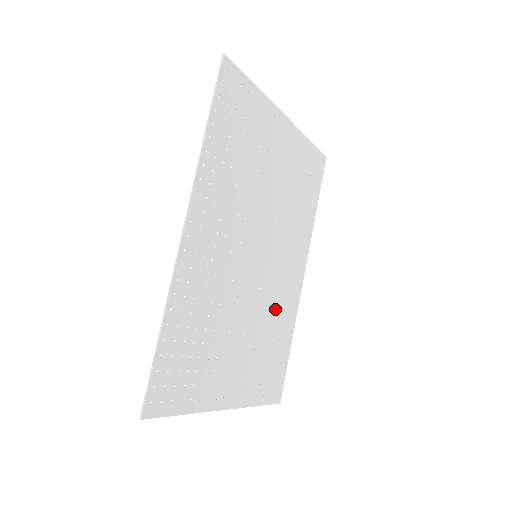
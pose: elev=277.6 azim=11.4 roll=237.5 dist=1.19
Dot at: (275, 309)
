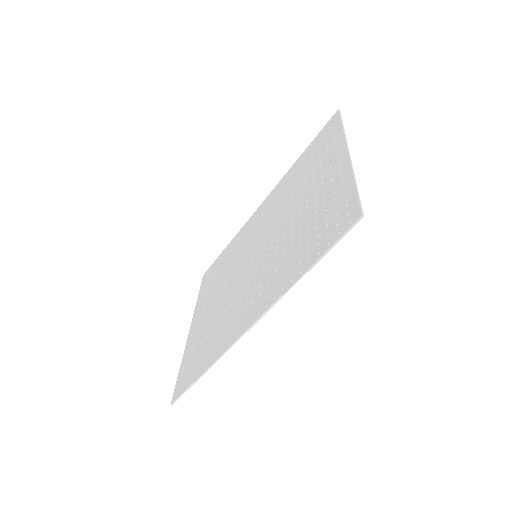
Dot at: (238, 252)
